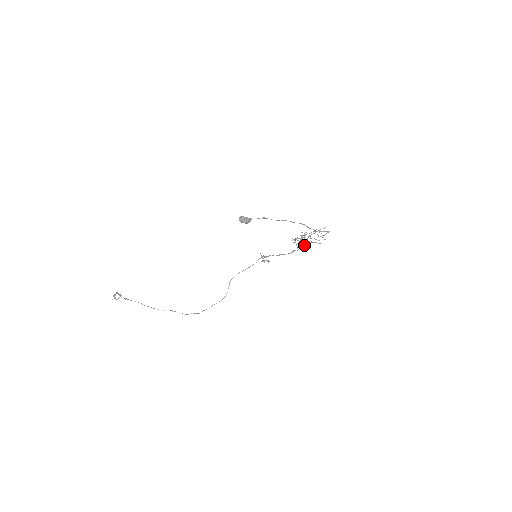
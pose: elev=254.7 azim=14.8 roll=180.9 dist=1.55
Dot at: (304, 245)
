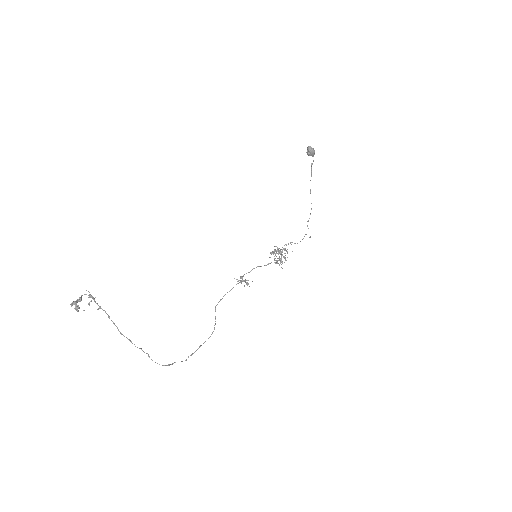
Dot at: (283, 256)
